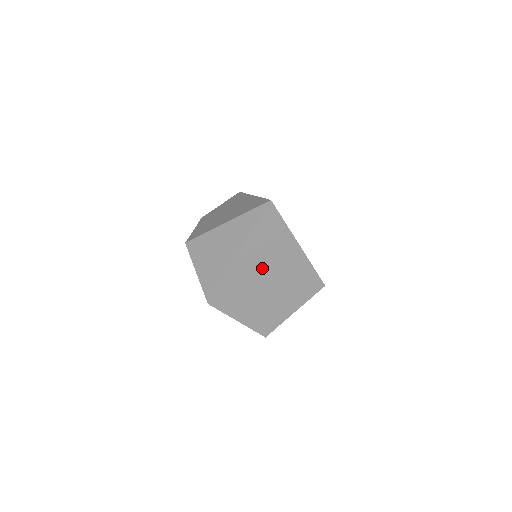
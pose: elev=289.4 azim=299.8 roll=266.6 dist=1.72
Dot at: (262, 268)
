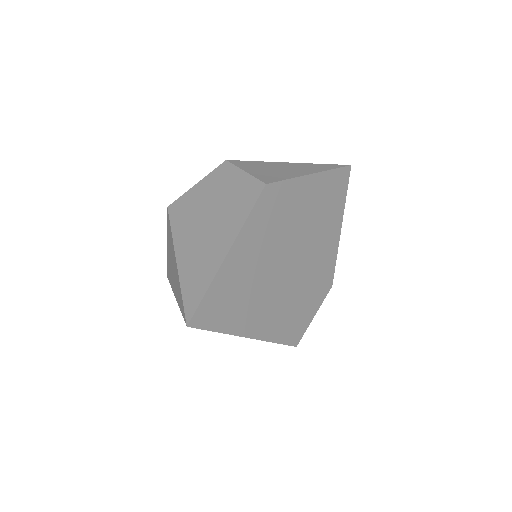
Dot at: occluded
